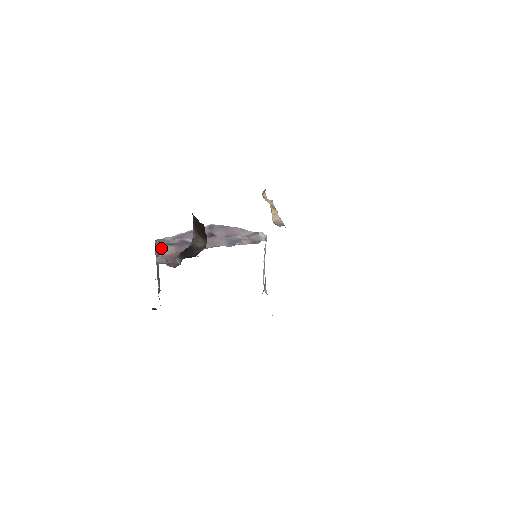
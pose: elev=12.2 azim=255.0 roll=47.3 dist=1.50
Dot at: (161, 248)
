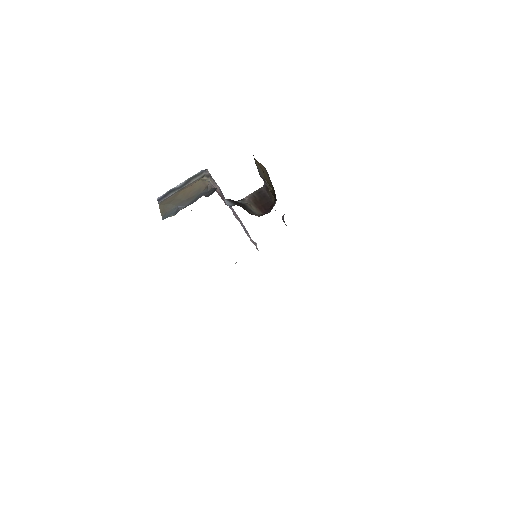
Dot at: (211, 179)
